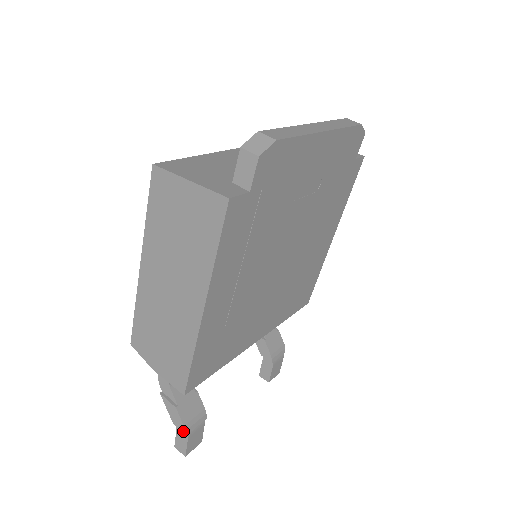
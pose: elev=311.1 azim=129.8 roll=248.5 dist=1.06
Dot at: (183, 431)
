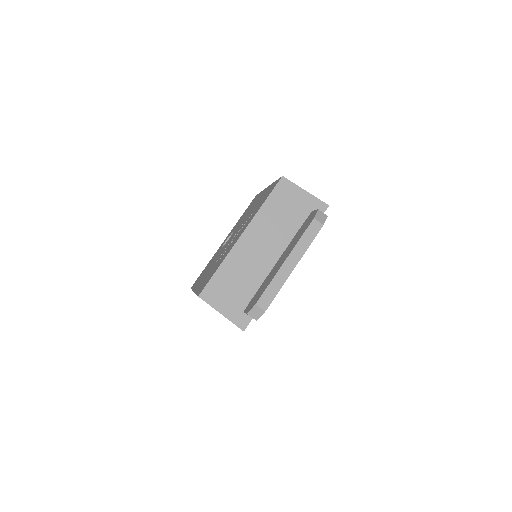
Dot at: occluded
